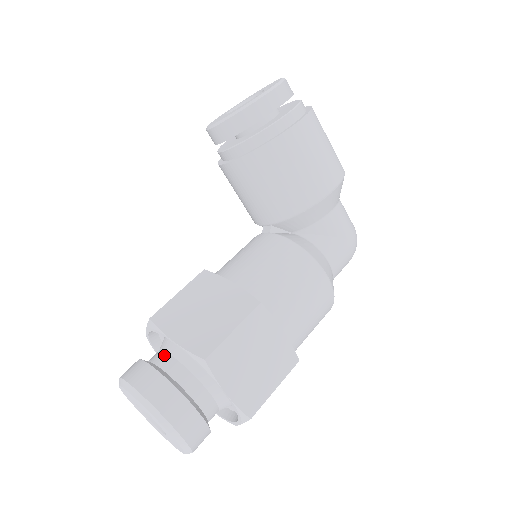
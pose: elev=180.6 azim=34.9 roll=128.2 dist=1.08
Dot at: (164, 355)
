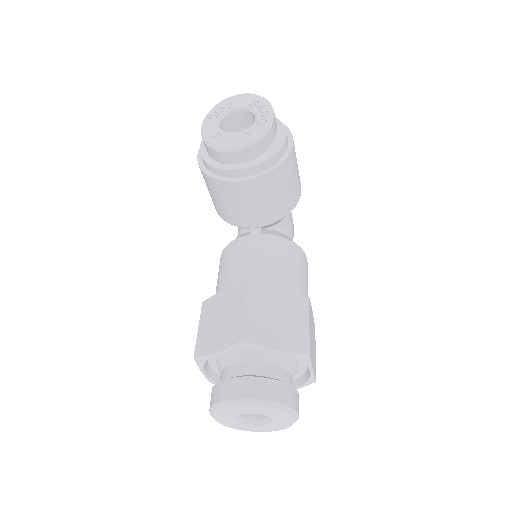
Dot at: (255, 365)
